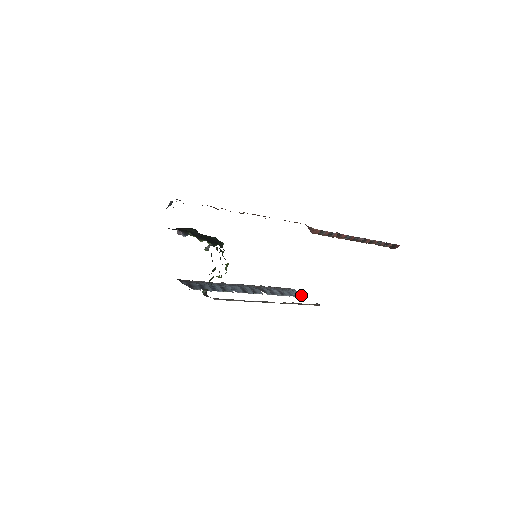
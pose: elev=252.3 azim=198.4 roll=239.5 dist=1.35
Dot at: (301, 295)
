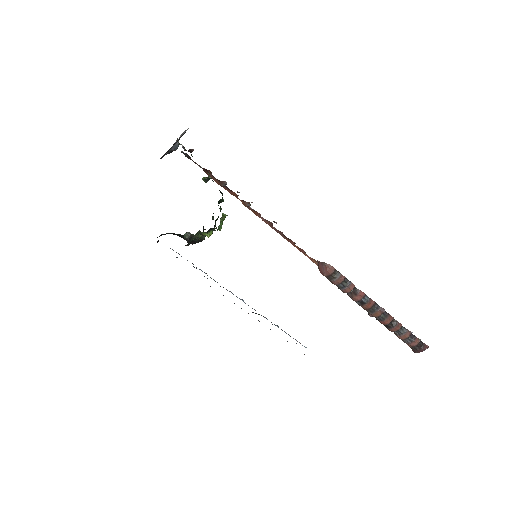
Dot at: (304, 346)
